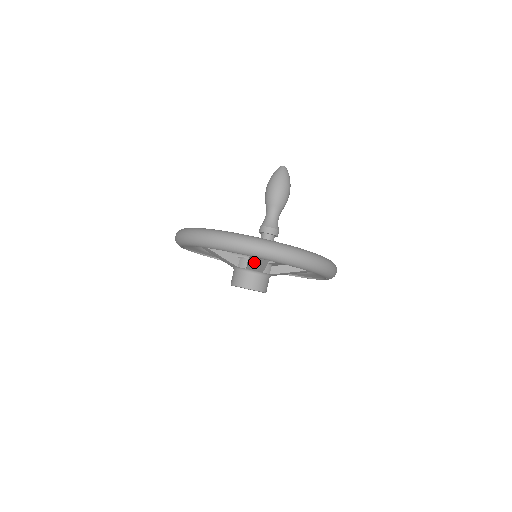
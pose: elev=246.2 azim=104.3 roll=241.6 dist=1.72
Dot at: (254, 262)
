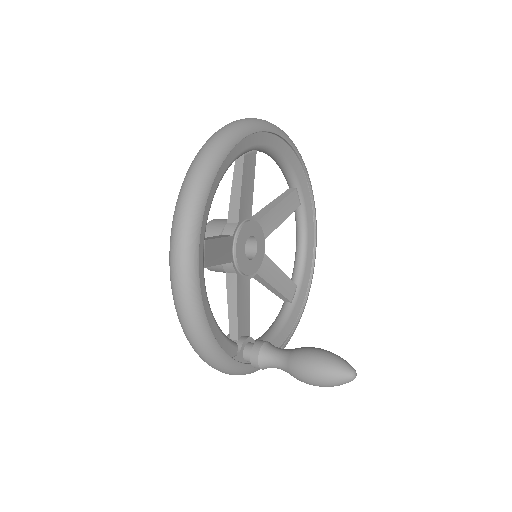
Dot at: (231, 305)
